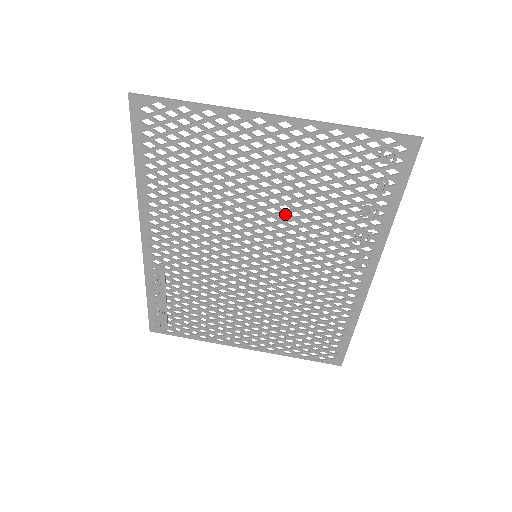
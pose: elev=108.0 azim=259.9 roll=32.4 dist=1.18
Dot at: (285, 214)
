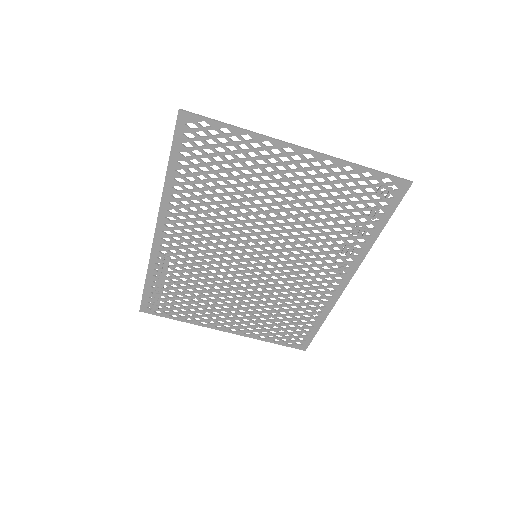
Dot at: (290, 225)
